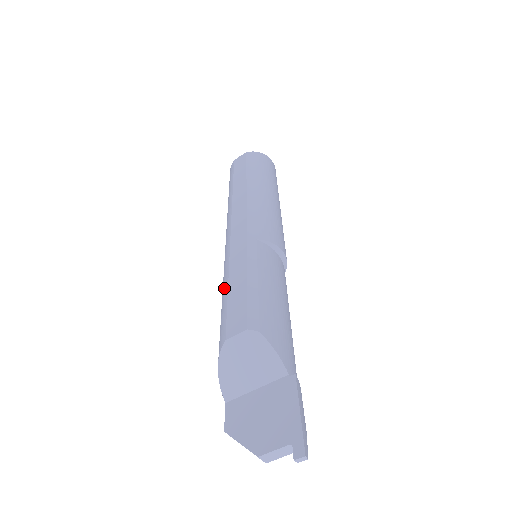
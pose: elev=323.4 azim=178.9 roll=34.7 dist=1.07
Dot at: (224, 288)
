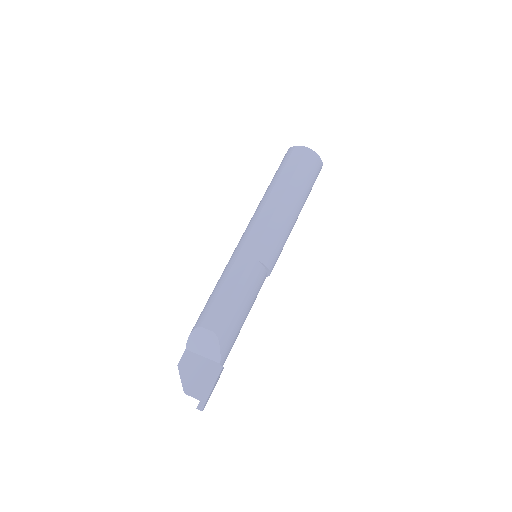
Dot at: (220, 282)
